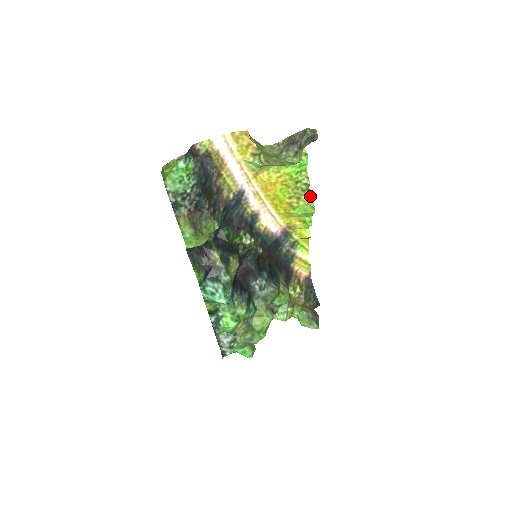
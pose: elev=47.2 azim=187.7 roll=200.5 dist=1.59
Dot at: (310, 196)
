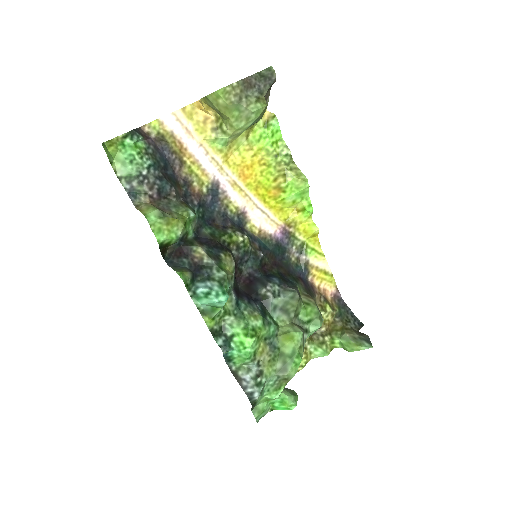
Dot at: (297, 168)
